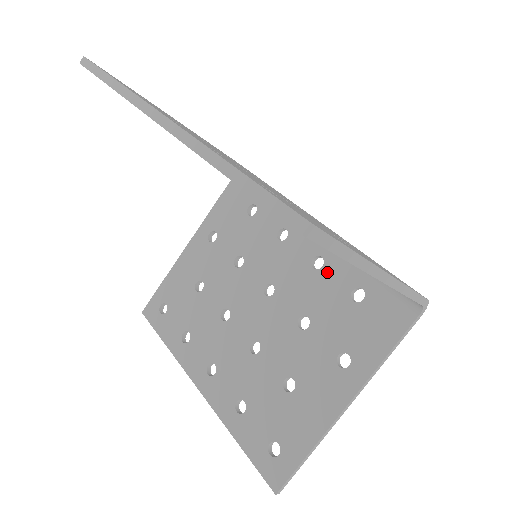
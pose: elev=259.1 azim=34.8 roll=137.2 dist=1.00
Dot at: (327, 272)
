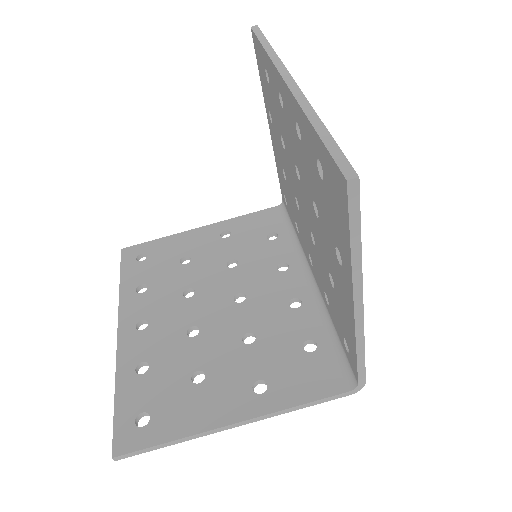
Dot at: (298, 314)
